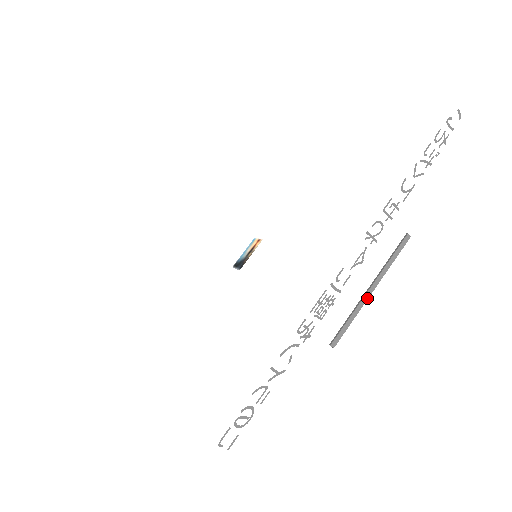
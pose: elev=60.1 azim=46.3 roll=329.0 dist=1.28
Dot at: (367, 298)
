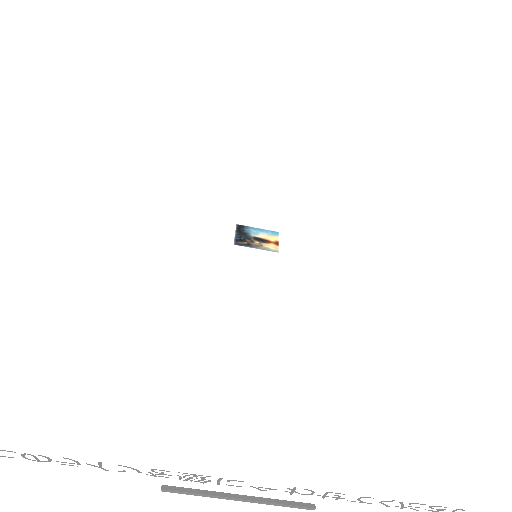
Dot at: (229, 499)
